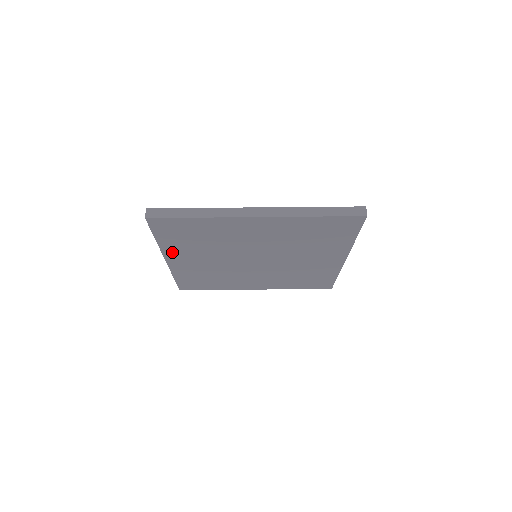
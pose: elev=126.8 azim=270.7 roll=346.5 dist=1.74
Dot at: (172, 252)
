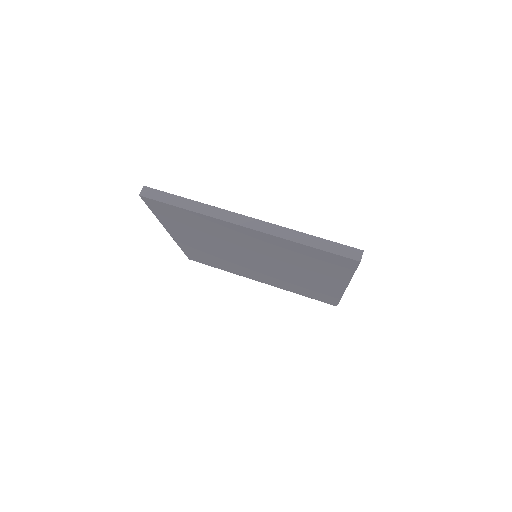
Dot at: (173, 229)
